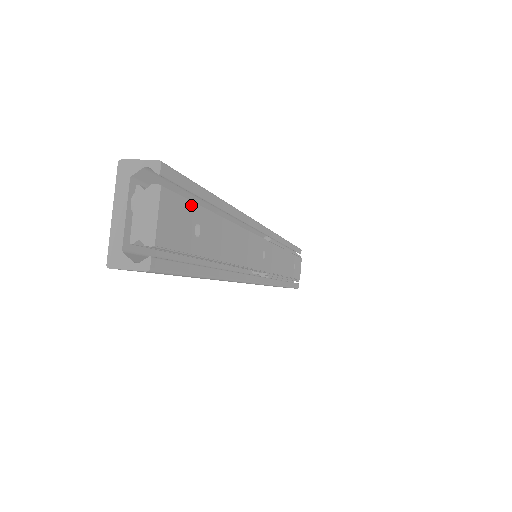
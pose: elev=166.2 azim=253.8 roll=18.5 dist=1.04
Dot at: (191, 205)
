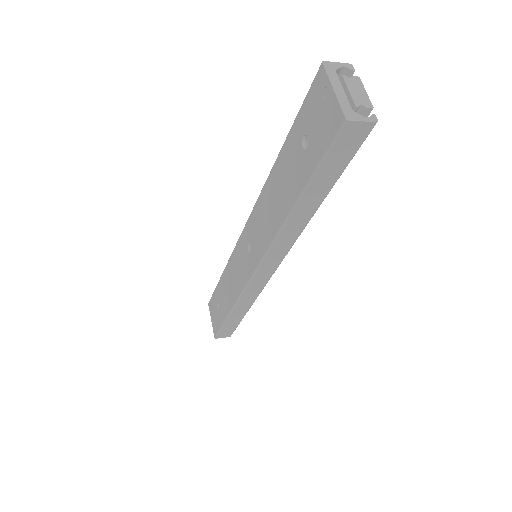
Dot at: occluded
